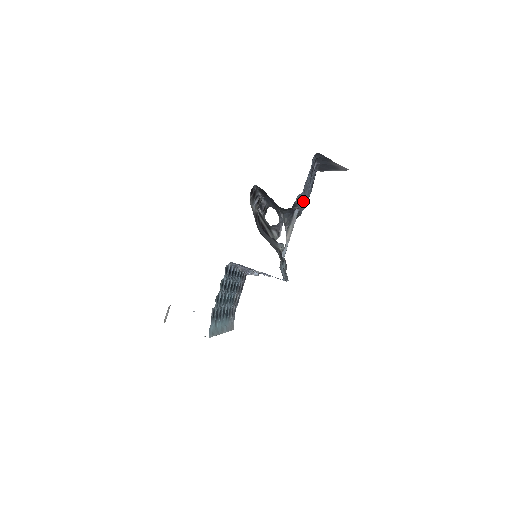
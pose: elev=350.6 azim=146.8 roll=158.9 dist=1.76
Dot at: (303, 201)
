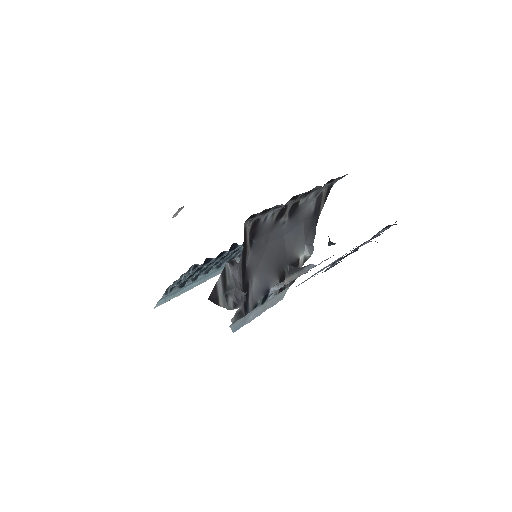
Dot at: occluded
